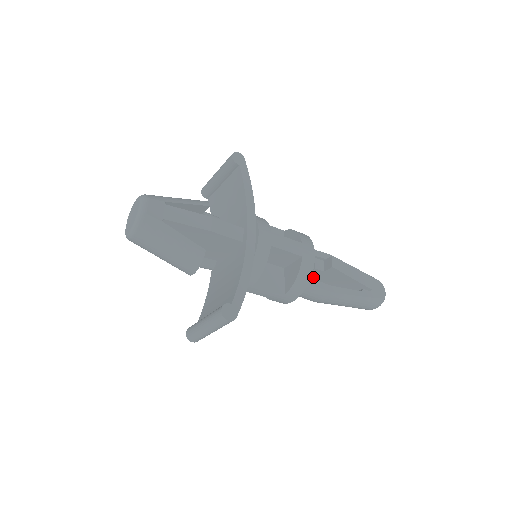
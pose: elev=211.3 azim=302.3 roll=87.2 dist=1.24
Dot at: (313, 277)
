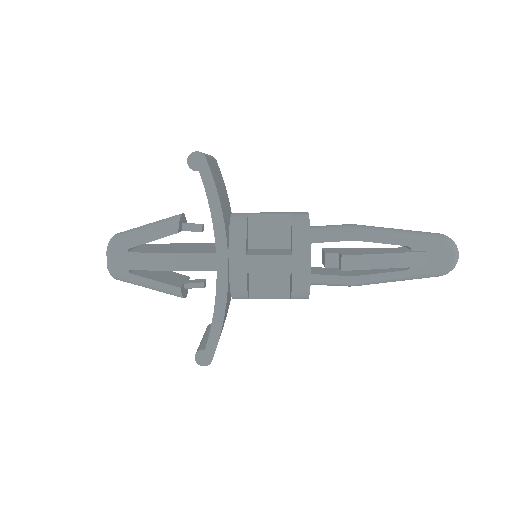
Dot at: occluded
